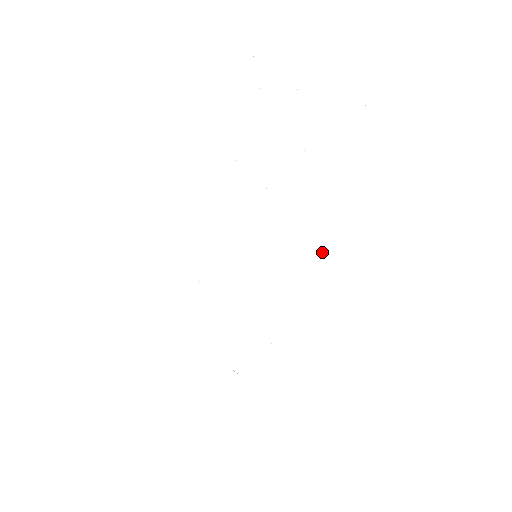
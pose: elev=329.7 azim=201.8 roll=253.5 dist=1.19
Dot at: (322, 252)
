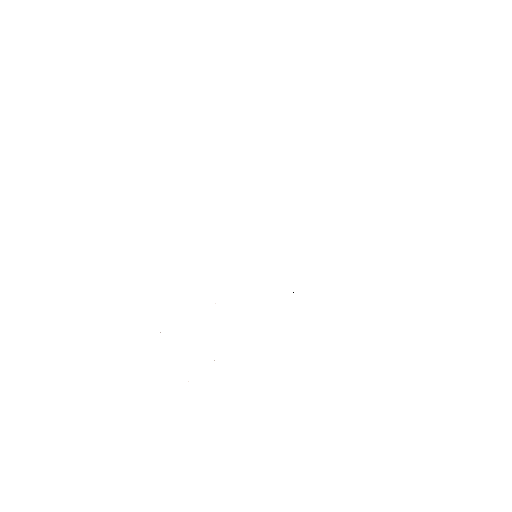
Dot at: occluded
